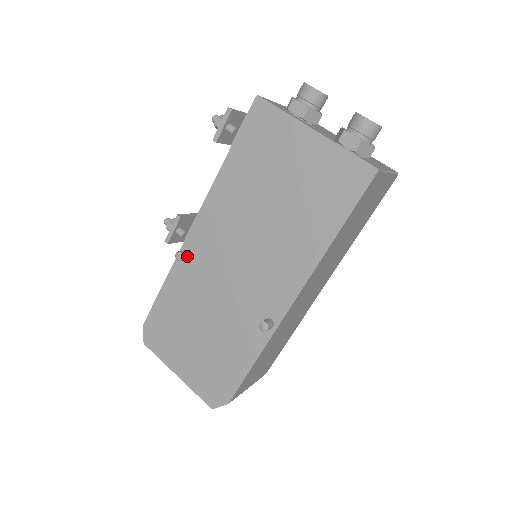
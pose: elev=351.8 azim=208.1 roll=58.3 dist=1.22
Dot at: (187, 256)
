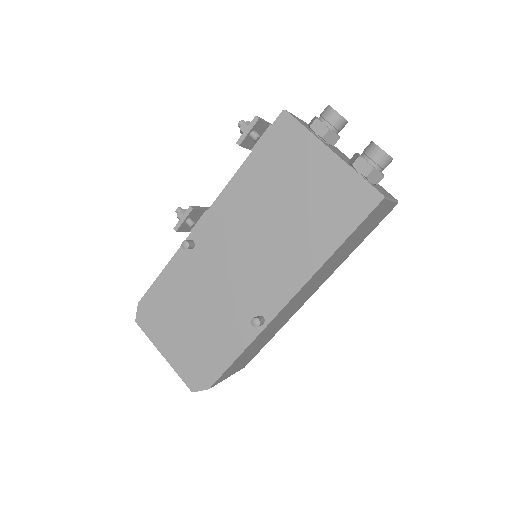
Dot at: (192, 246)
